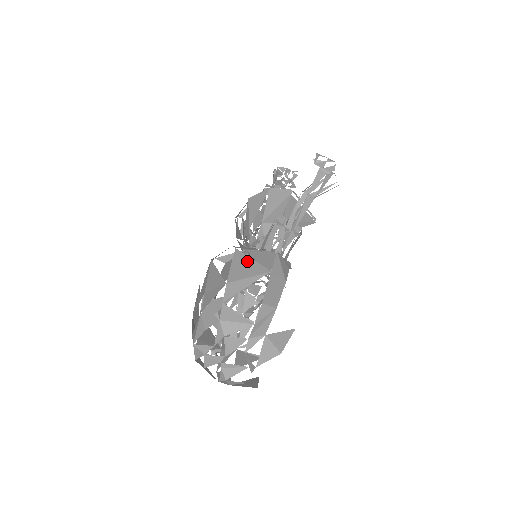
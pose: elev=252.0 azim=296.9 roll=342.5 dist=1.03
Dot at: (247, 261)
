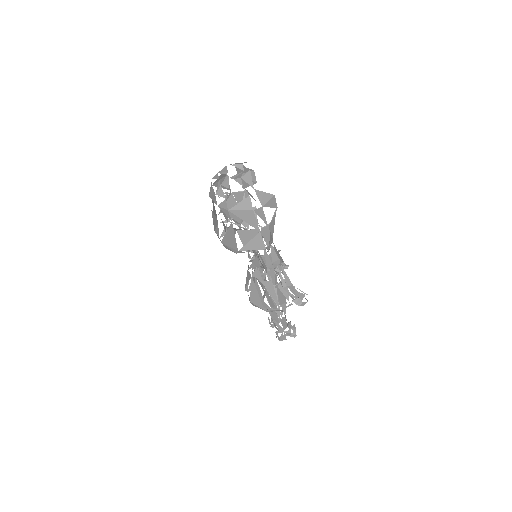
Dot at: occluded
